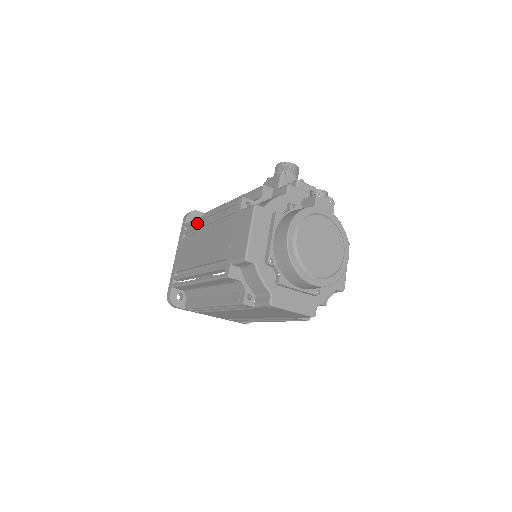
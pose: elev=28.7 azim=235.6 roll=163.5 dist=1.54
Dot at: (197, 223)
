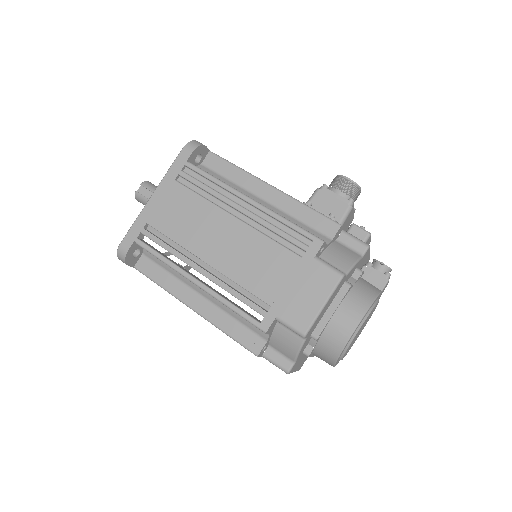
Dot at: (213, 184)
